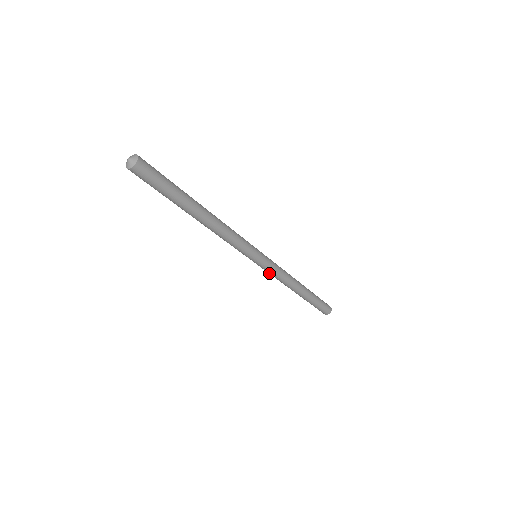
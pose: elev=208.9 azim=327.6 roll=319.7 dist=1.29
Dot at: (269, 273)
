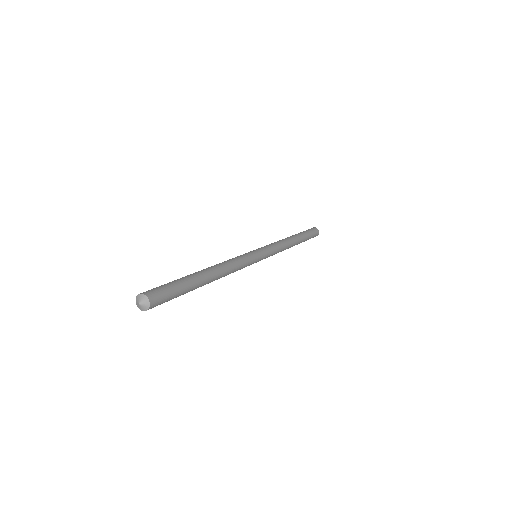
Dot at: occluded
